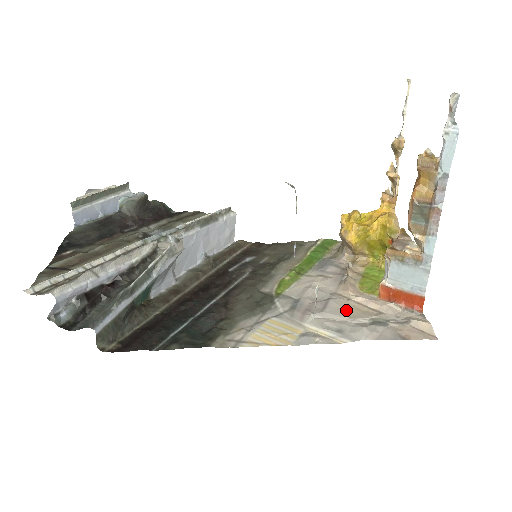
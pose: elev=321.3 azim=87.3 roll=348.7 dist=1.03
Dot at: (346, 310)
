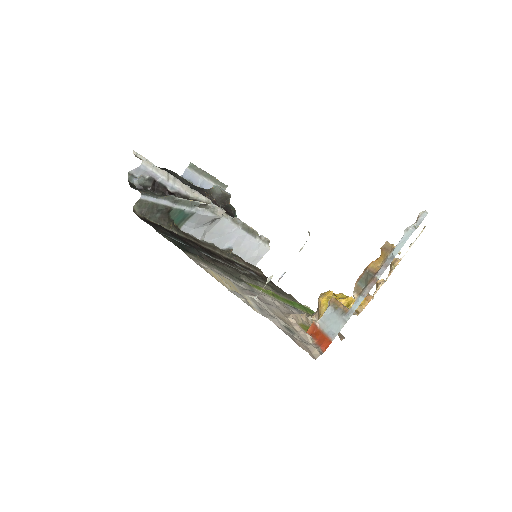
Dot at: (278, 314)
